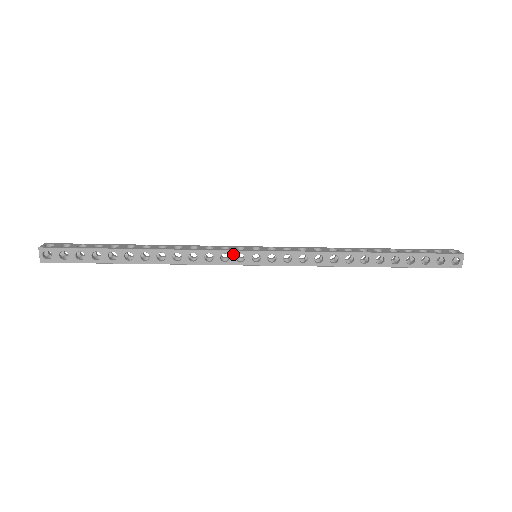
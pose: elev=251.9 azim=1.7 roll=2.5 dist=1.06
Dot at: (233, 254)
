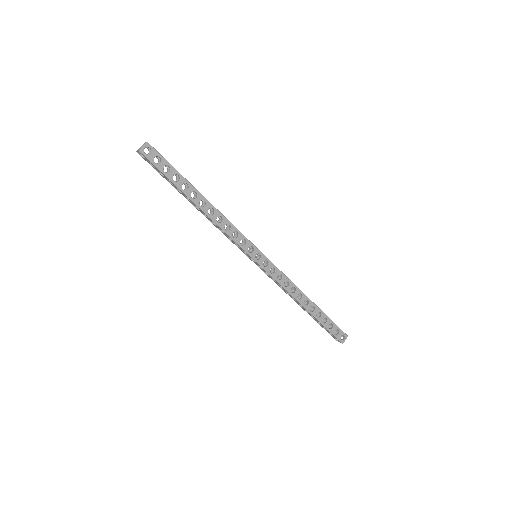
Dot at: (249, 244)
